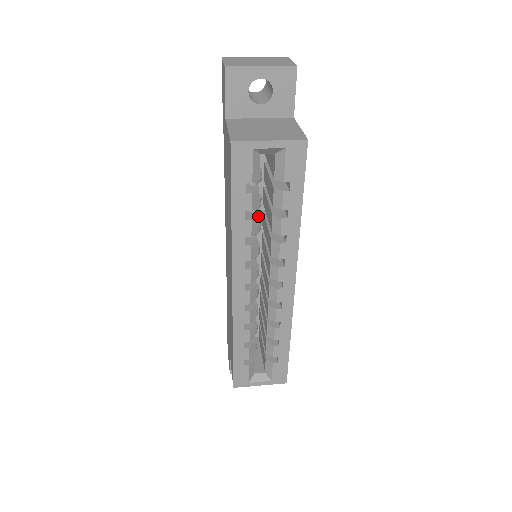
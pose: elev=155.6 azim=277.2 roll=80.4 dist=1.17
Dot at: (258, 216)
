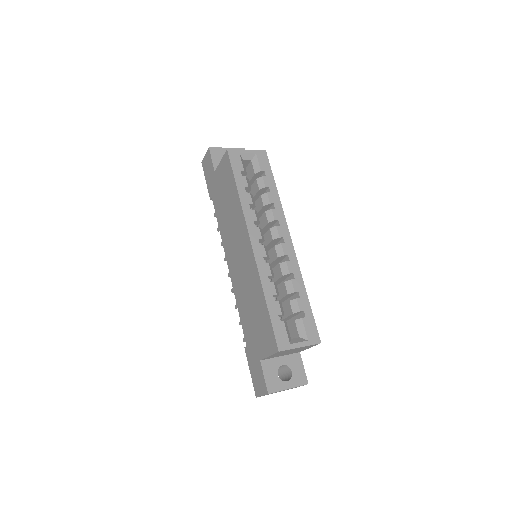
Dot at: (252, 196)
